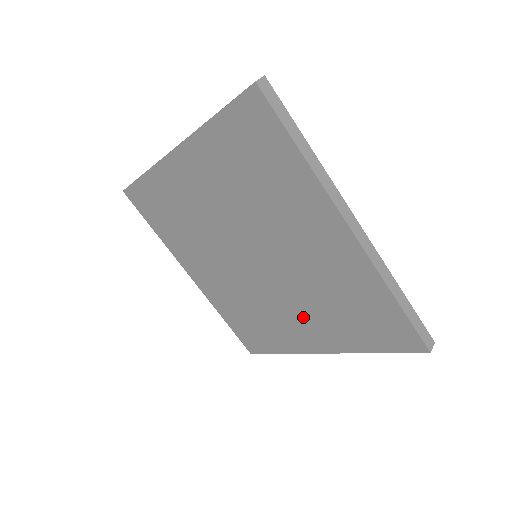
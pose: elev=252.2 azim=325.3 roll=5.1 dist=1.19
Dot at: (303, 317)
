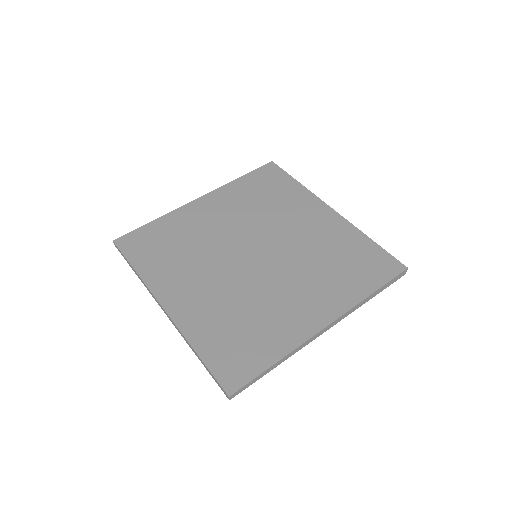
Dot at: (305, 290)
